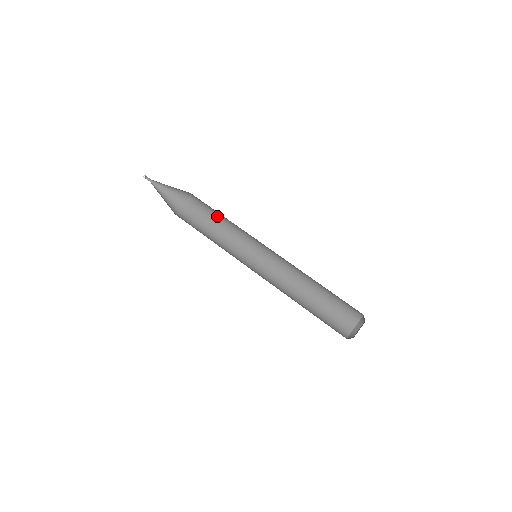
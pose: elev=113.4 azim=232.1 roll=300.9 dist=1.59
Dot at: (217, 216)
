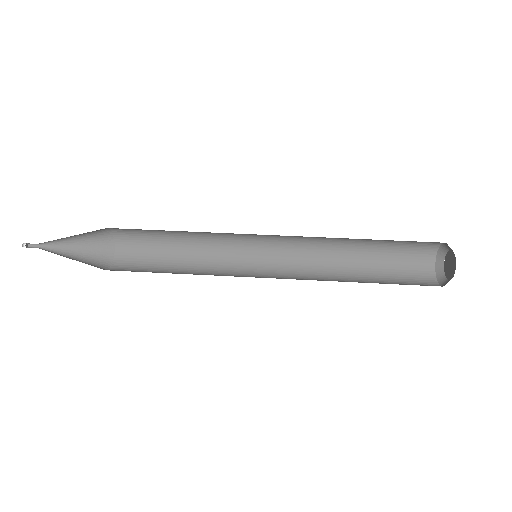
Dot at: (164, 264)
